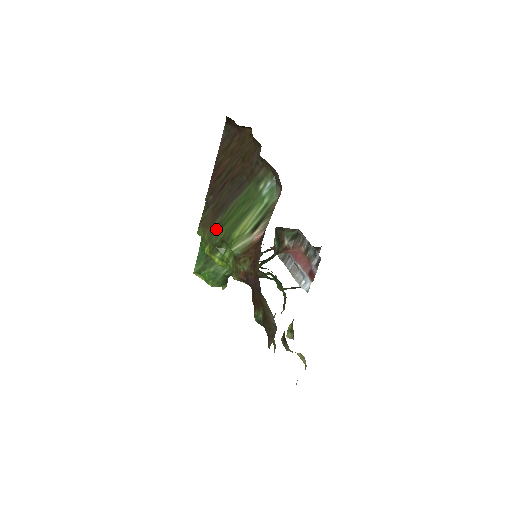
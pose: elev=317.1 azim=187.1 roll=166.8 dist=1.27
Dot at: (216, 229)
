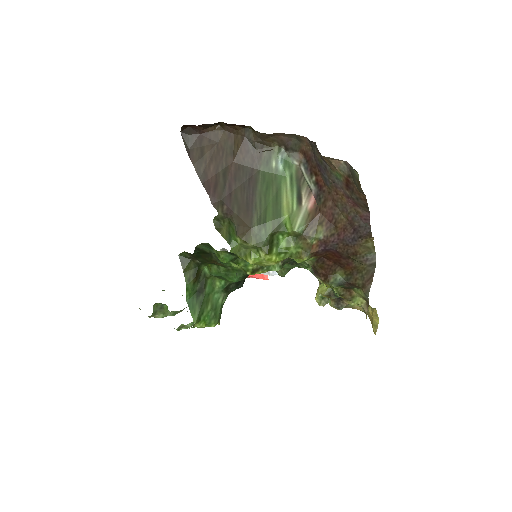
Dot at: (260, 227)
